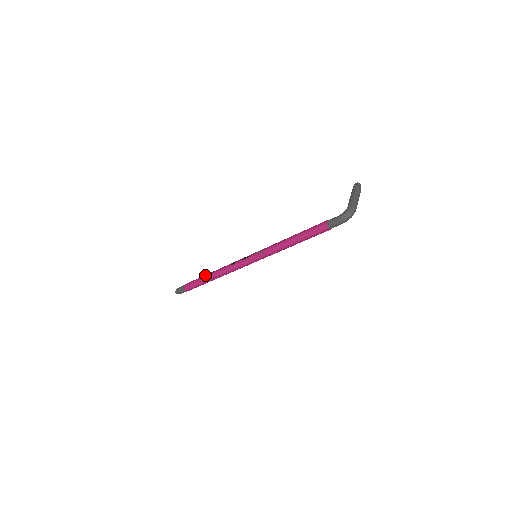
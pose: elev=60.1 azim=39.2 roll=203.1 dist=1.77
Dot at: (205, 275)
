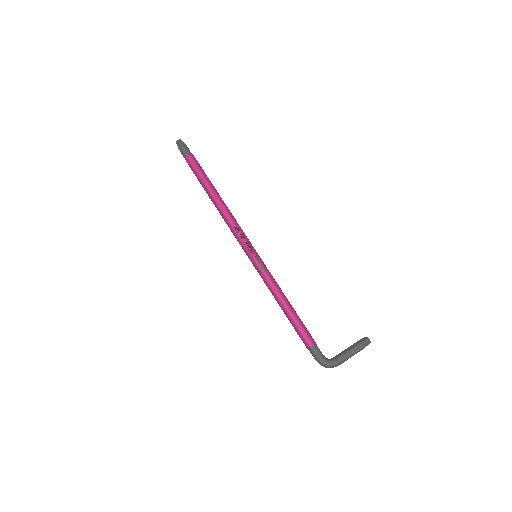
Dot at: (211, 188)
